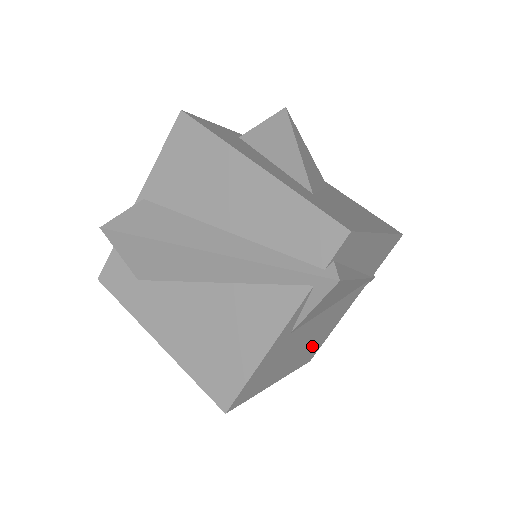
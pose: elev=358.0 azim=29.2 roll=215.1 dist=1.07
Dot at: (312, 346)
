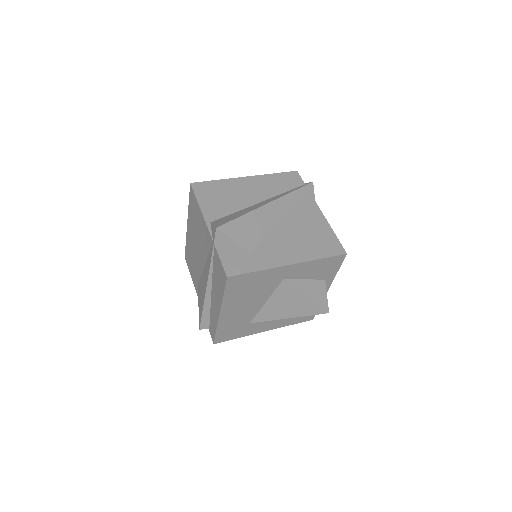
Dot at: occluded
